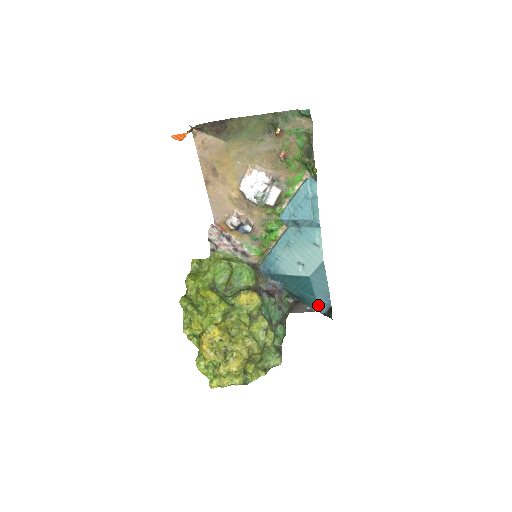
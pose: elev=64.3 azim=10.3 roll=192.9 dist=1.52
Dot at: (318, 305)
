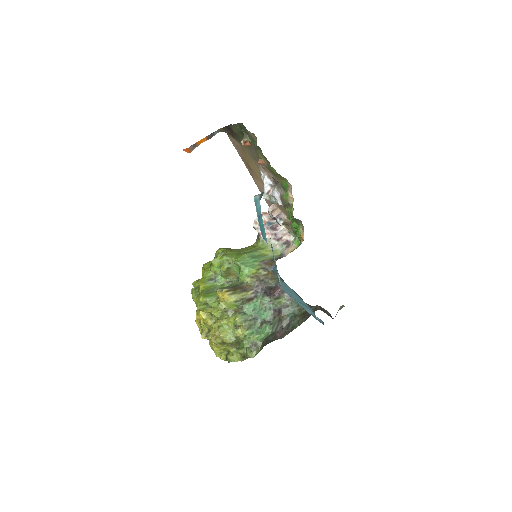
Dot at: (313, 316)
